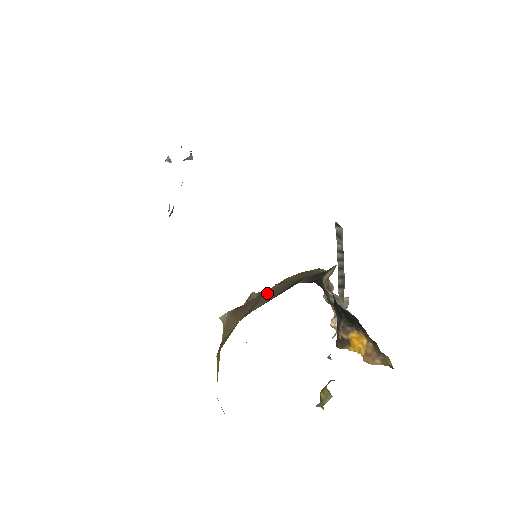
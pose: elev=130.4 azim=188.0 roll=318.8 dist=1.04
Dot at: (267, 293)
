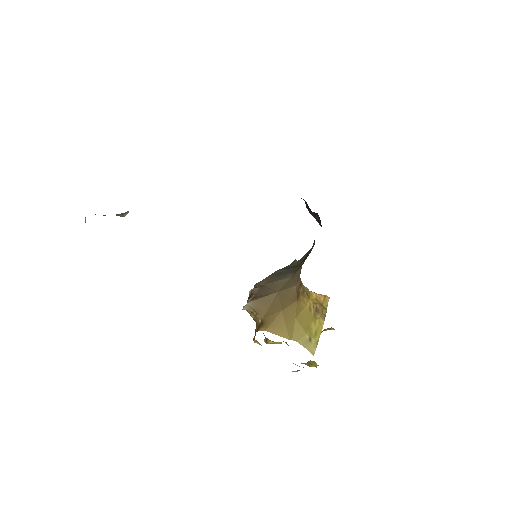
Dot at: (270, 281)
